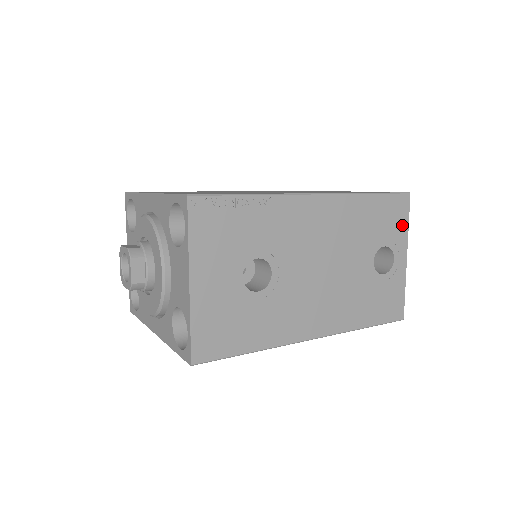
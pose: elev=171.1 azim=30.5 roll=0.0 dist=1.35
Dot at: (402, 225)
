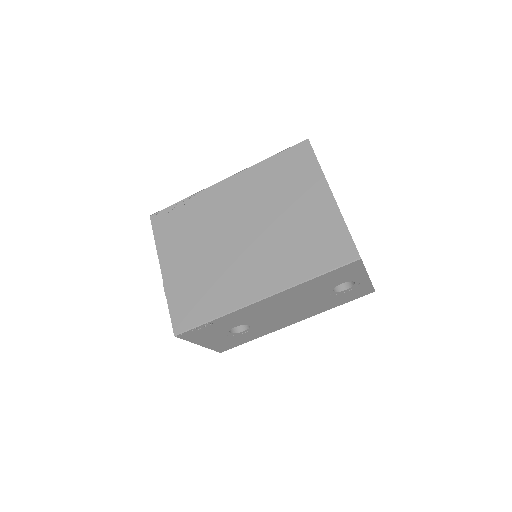
Dot at: (357, 271)
